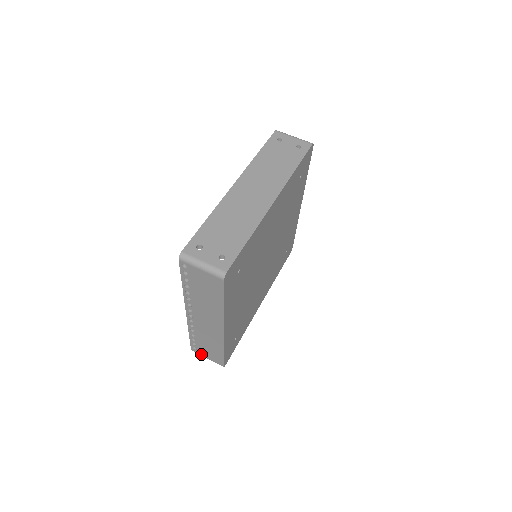
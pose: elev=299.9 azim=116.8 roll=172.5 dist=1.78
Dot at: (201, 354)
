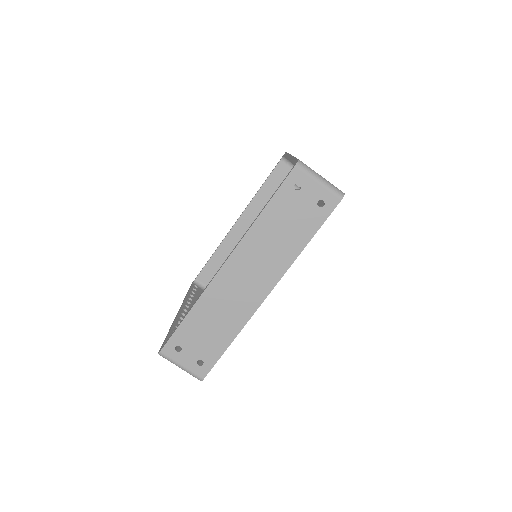
Dot at: occluded
